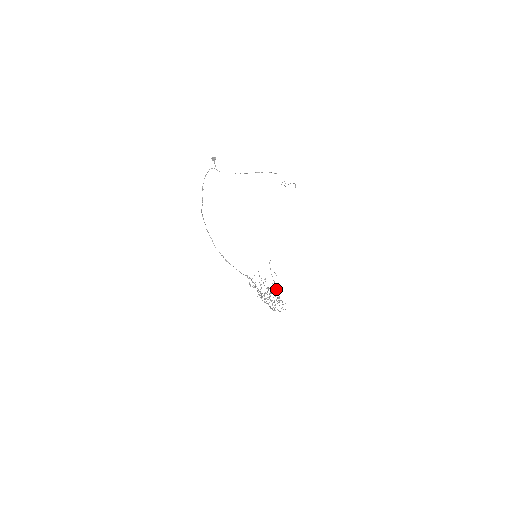
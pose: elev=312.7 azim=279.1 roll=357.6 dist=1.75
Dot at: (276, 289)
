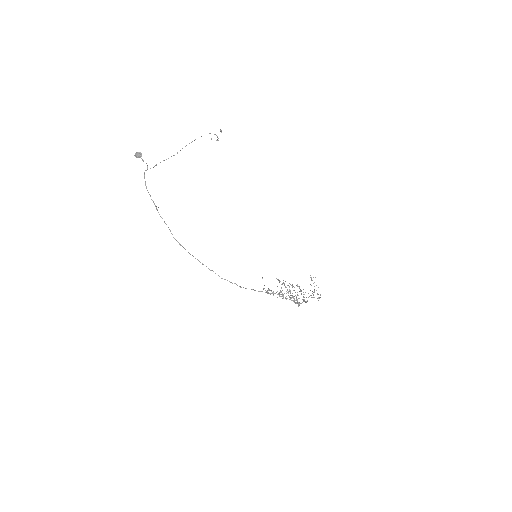
Dot at: occluded
